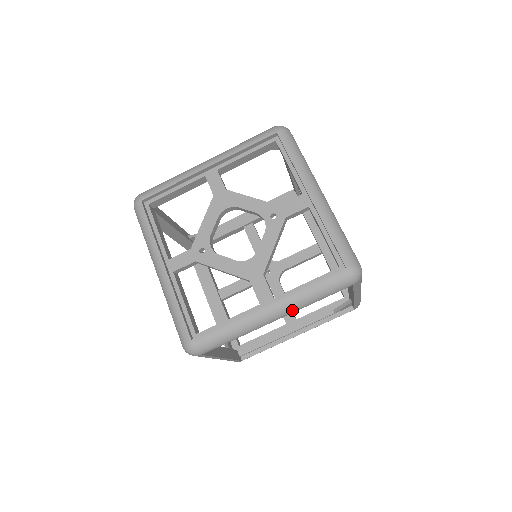
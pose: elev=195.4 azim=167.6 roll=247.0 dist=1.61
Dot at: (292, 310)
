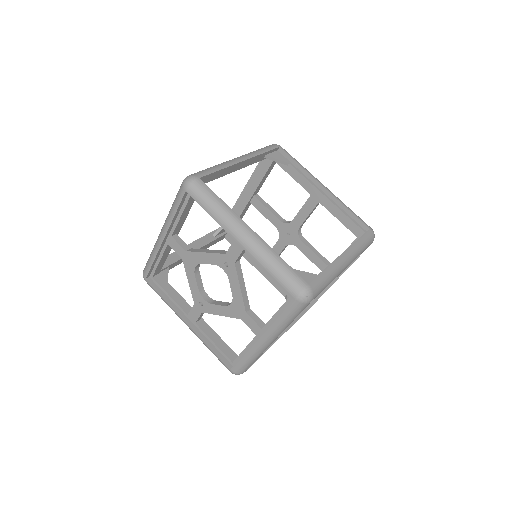
Dot at: (279, 334)
